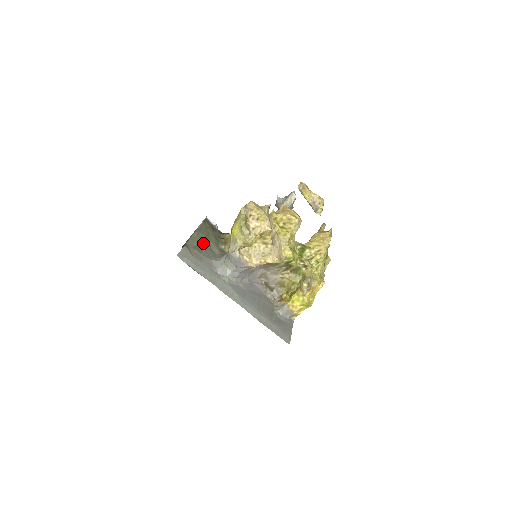
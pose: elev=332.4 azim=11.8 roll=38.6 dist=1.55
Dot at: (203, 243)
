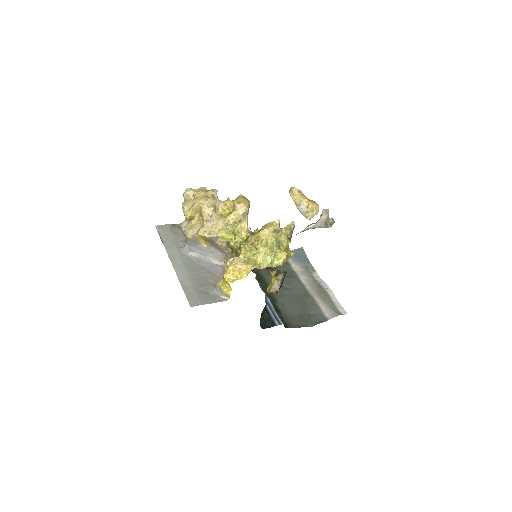
Dot at: occluded
